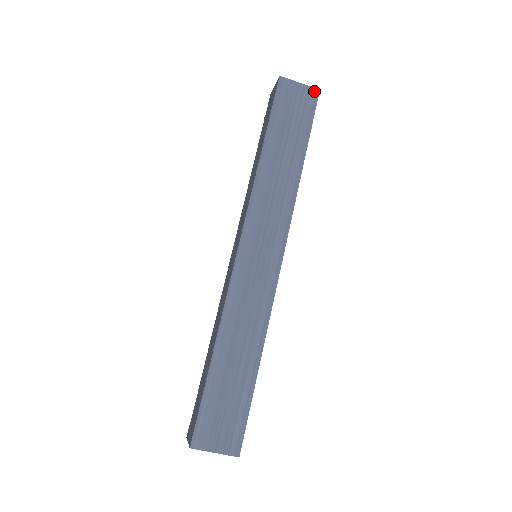
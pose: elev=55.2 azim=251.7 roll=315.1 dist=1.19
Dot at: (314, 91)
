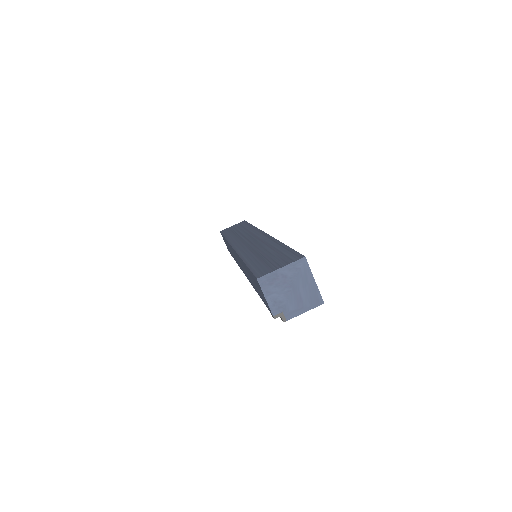
Dot at: occluded
